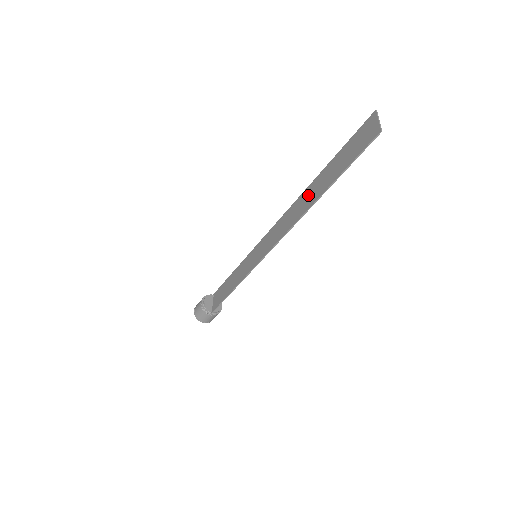
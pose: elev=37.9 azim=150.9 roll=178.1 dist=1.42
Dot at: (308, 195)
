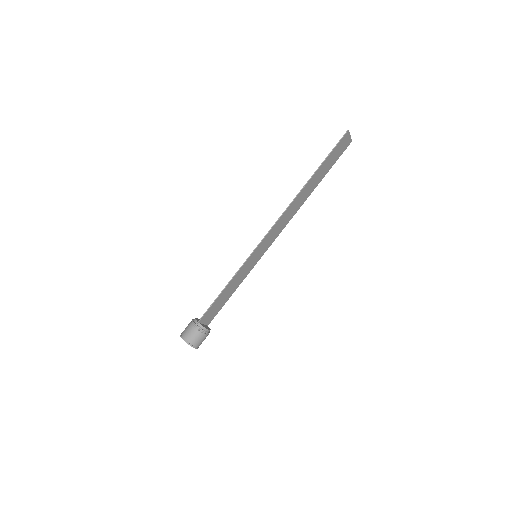
Dot at: (304, 194)
